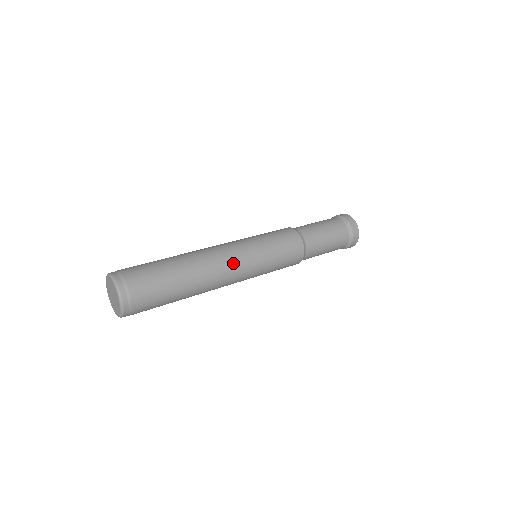
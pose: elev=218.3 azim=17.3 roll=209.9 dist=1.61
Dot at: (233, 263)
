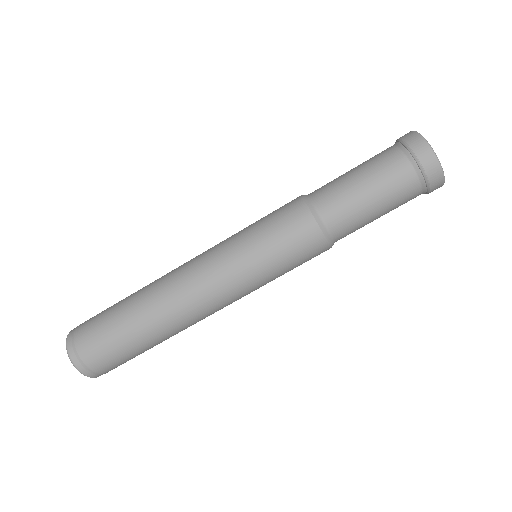
Dot at: (197, 277)
